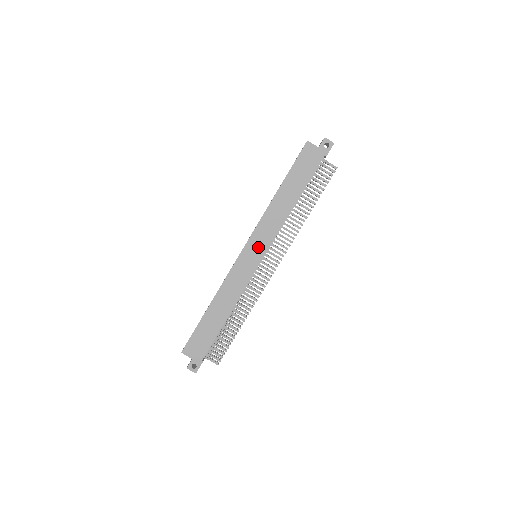
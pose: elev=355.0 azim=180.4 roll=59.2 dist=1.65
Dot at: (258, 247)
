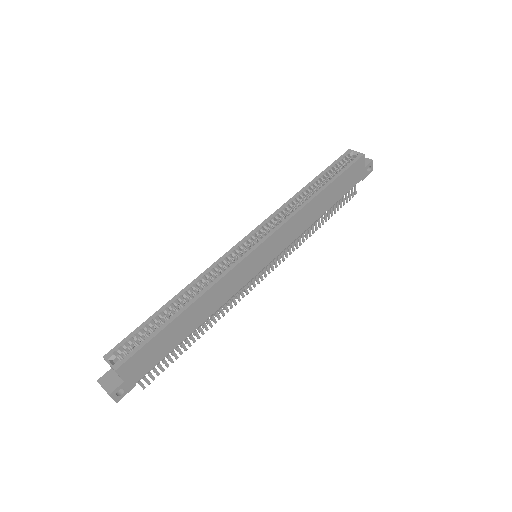
Dot at: (271, 249)
